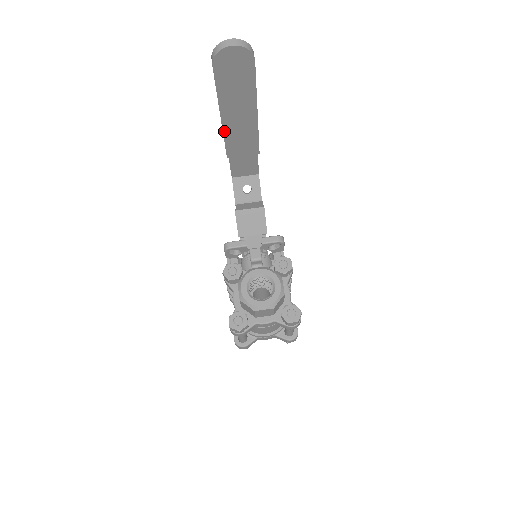
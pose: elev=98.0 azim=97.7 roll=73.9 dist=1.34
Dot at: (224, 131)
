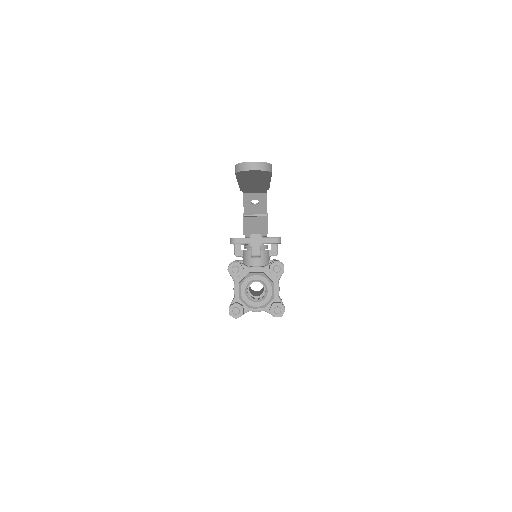
Dot at: (240, 185)
